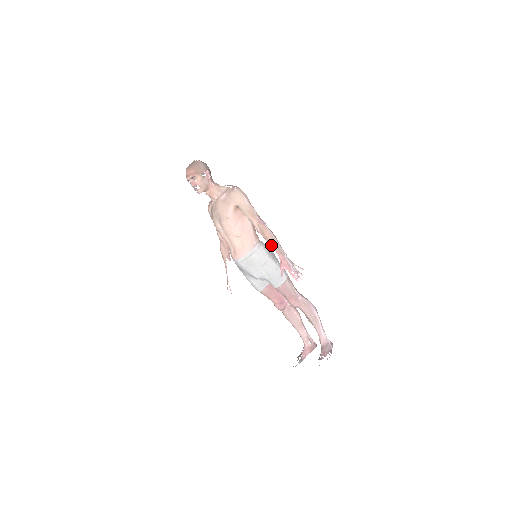
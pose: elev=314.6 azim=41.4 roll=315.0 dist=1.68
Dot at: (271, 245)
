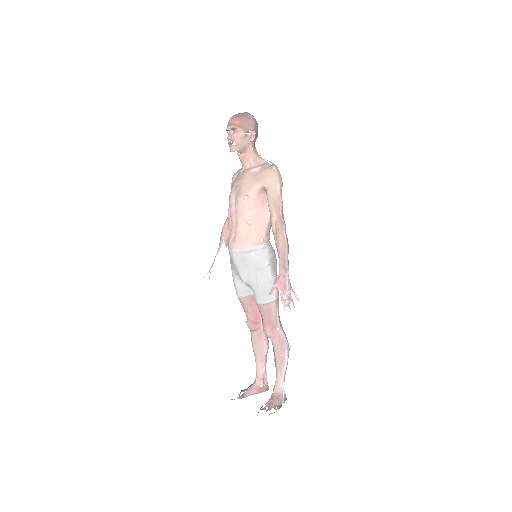
Dot at: (278, 252)
